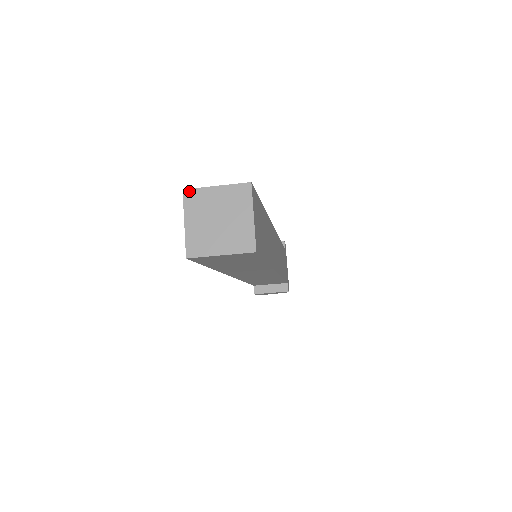
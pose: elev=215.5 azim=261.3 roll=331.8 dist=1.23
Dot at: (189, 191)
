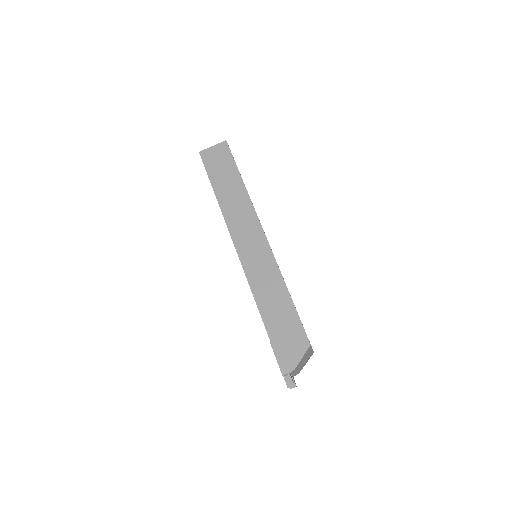
Dot at: occluded
